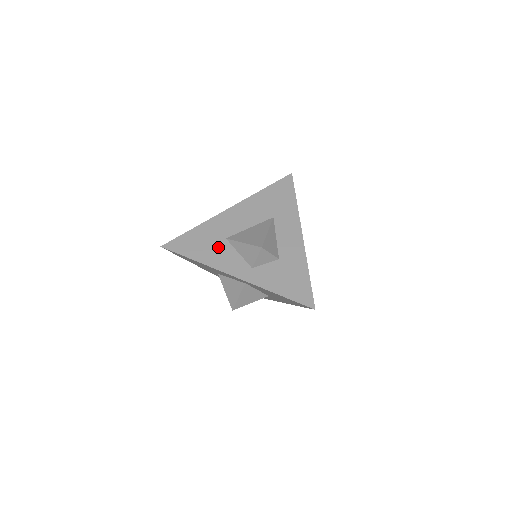
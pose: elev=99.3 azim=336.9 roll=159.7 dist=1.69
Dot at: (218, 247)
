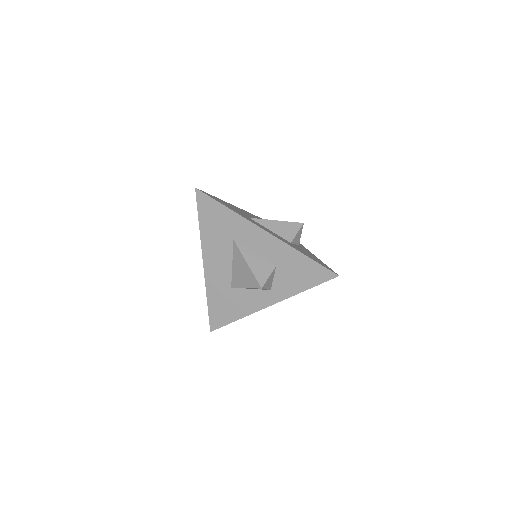
Dot at: (236, 298)
